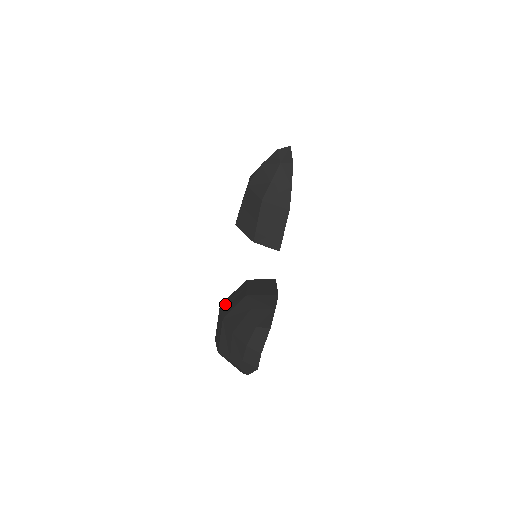
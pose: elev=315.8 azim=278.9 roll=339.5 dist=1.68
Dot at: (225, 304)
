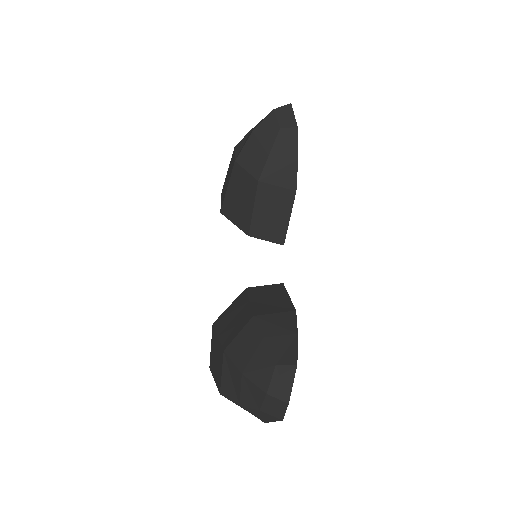
Dot at: (221, 324)
